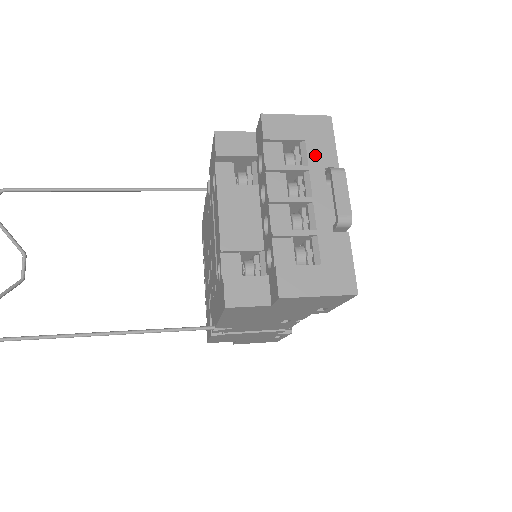
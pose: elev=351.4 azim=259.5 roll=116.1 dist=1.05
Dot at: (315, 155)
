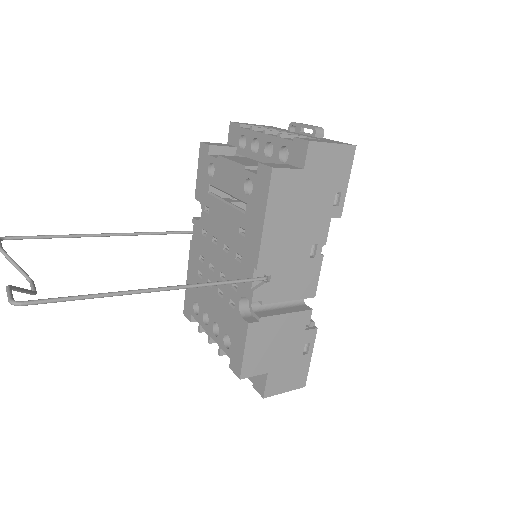
Dot at: occluded
